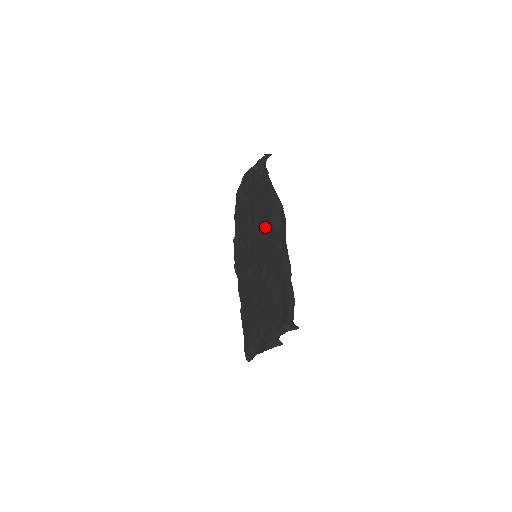
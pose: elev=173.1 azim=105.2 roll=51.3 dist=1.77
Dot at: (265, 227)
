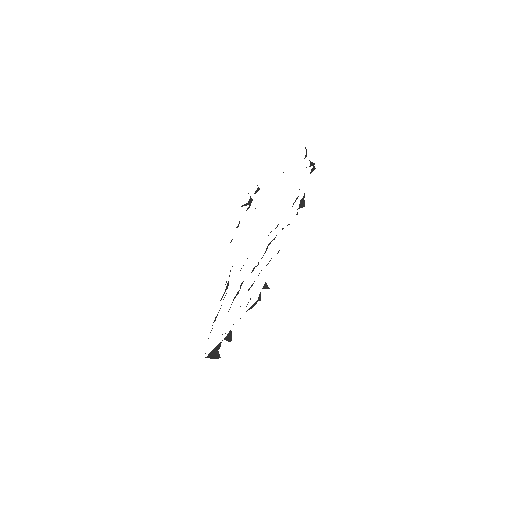
Dot at: occluded
